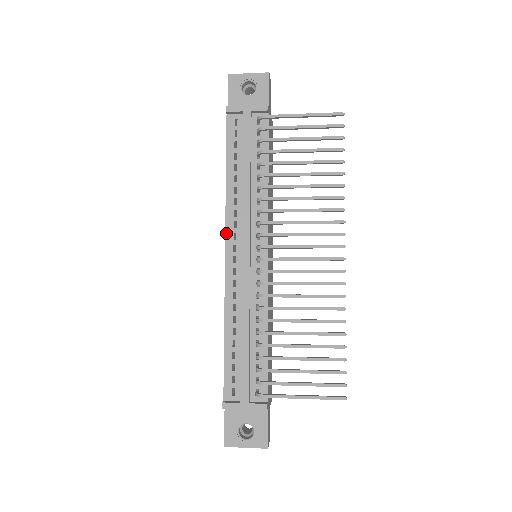
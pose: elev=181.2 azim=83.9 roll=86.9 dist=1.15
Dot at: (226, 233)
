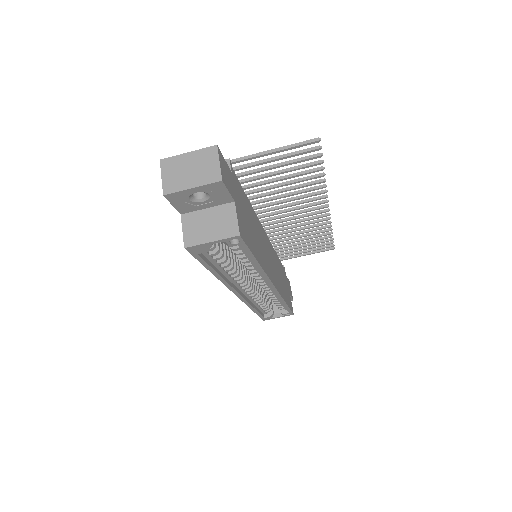
Dot at: occluded
